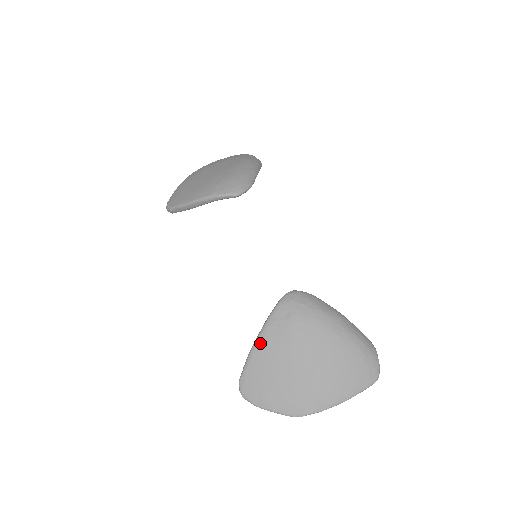
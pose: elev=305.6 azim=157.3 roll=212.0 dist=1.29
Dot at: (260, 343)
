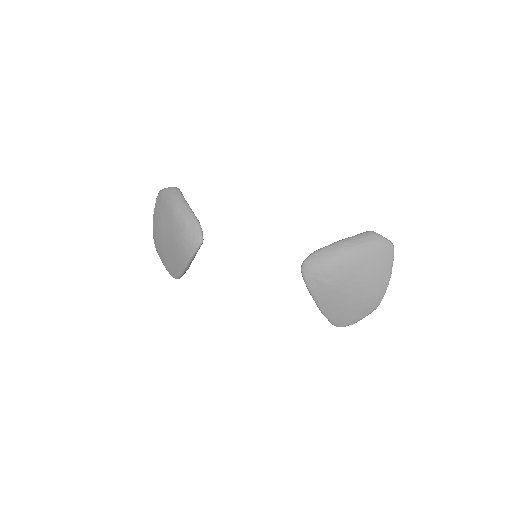
Dot at: (320, 304)
